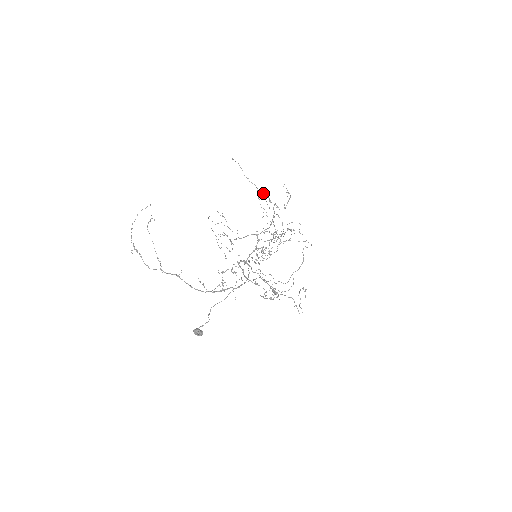
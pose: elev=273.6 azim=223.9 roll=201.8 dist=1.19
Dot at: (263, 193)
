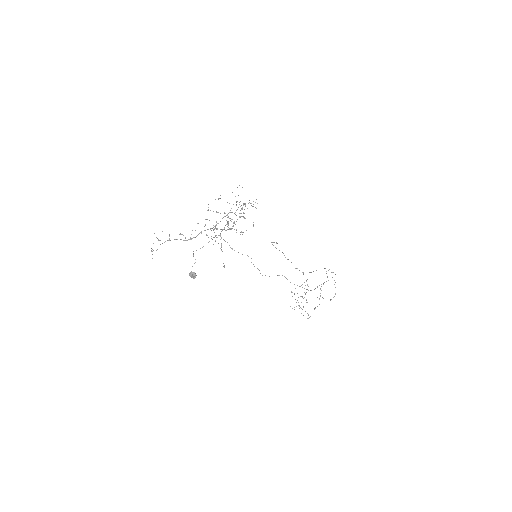
Dot at: (271, 242)
